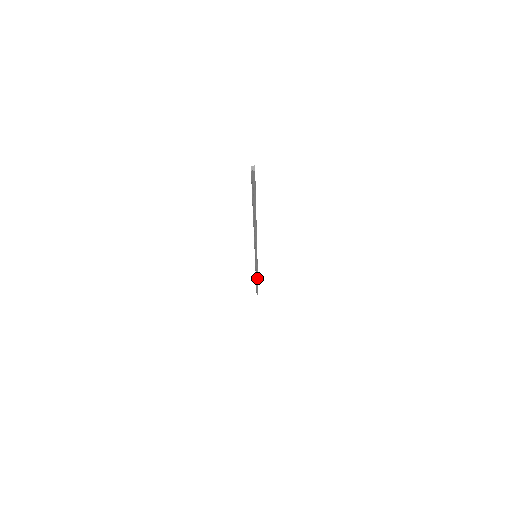
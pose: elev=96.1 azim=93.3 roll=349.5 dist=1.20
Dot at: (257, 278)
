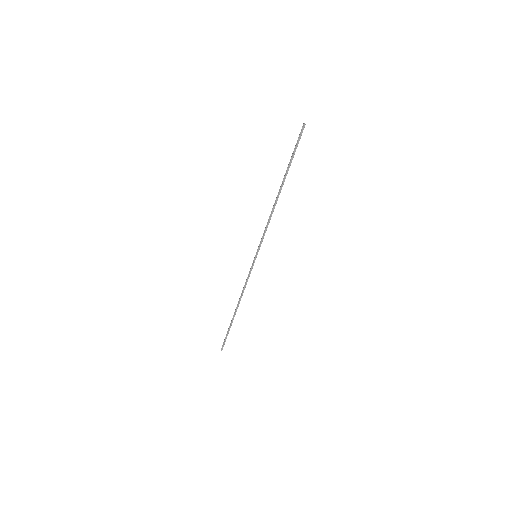
Dot at: (238, 305)
